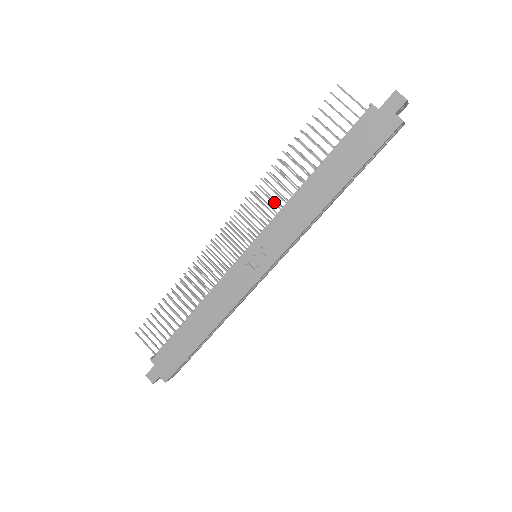
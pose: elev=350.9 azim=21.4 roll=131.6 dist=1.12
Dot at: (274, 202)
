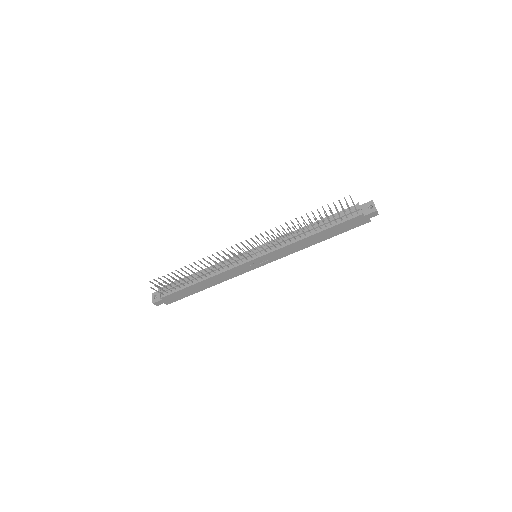
Dot at: (283, 240)
